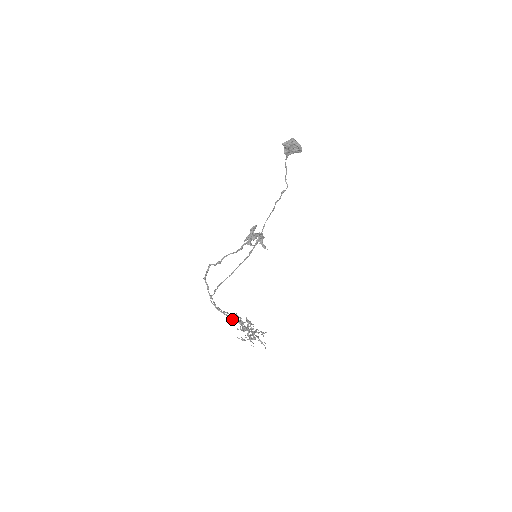
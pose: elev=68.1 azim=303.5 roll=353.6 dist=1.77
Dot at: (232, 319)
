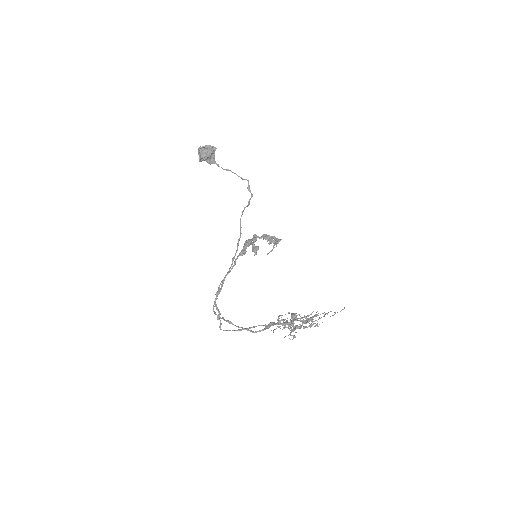
Dot at: (268, 328)
